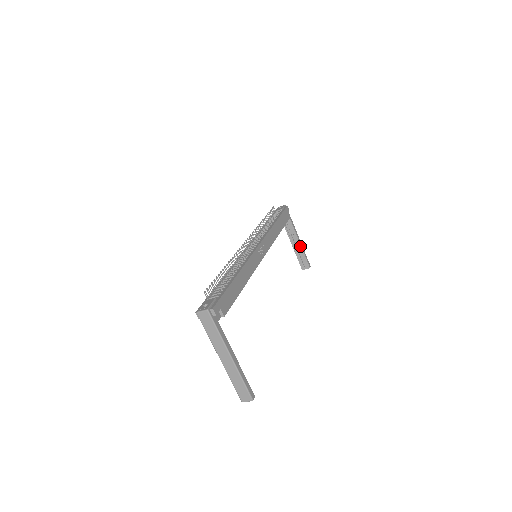
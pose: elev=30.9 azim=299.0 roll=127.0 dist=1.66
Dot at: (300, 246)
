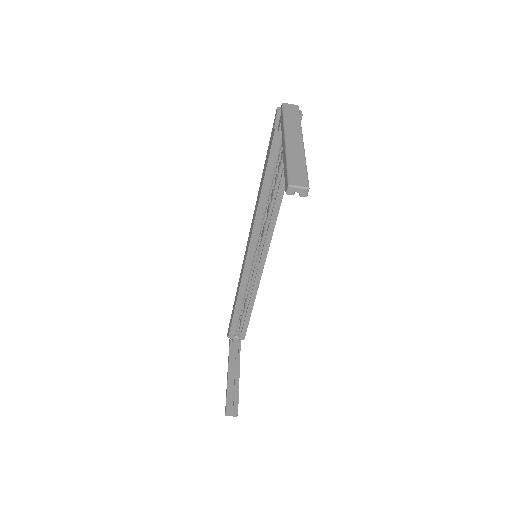
Dot at: (238, 380)
